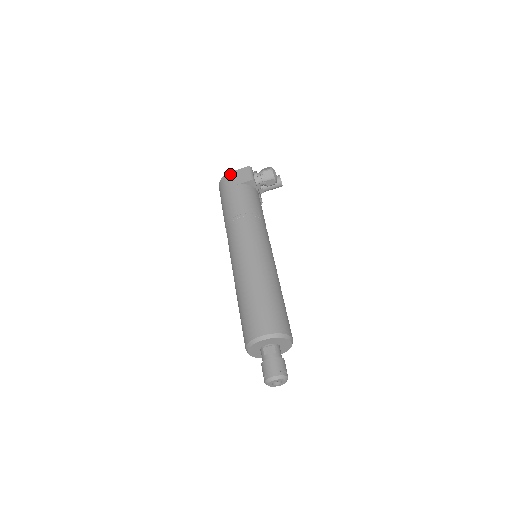
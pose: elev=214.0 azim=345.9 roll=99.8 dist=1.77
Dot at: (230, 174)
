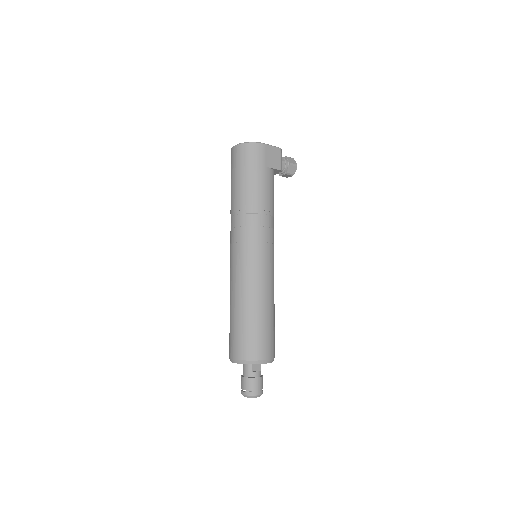
Dot at: (264, 147)
